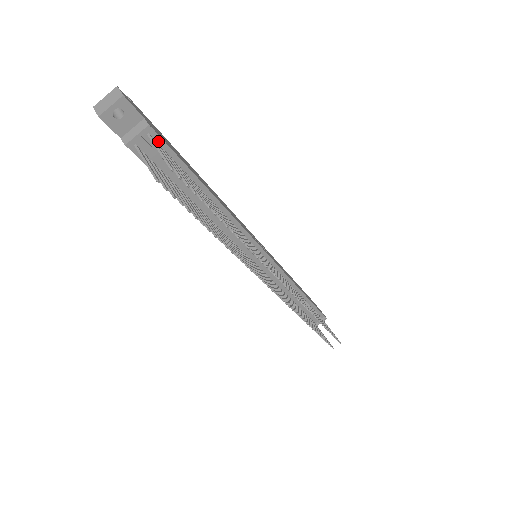
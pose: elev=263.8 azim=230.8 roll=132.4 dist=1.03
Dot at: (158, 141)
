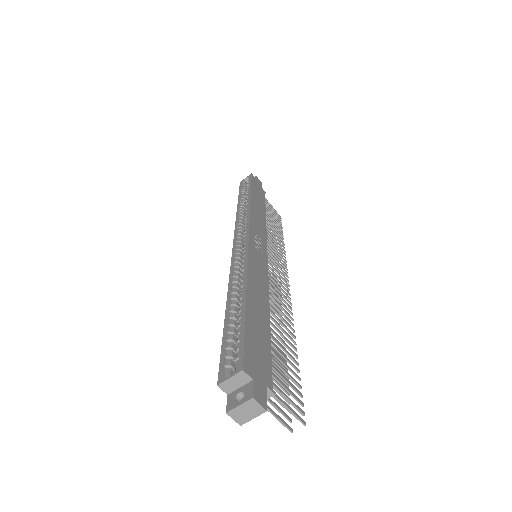
Dot at: (268, 377)
